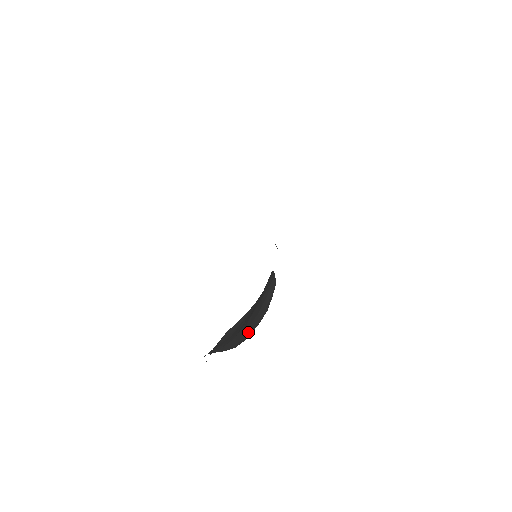
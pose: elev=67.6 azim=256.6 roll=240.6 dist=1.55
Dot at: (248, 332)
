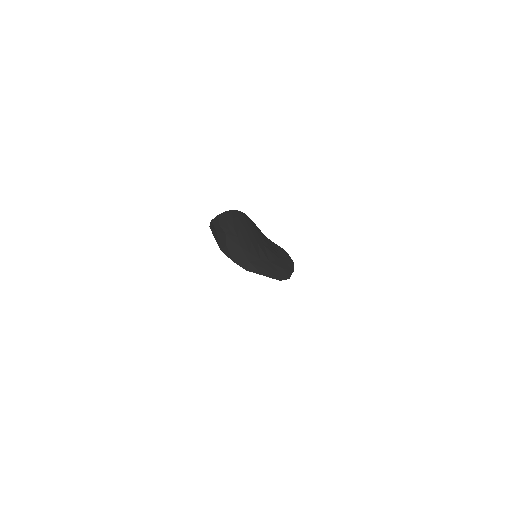
Dot at: (282, 268)
